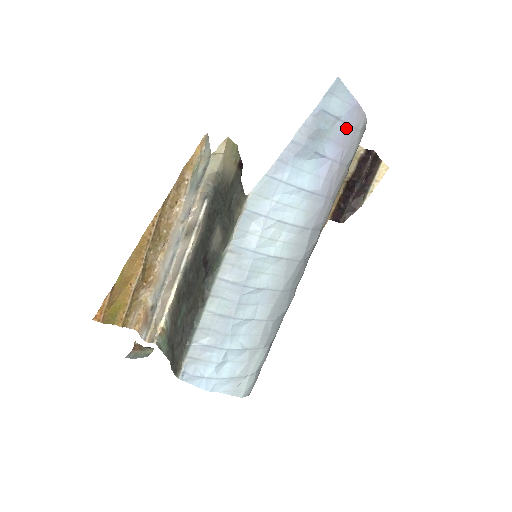
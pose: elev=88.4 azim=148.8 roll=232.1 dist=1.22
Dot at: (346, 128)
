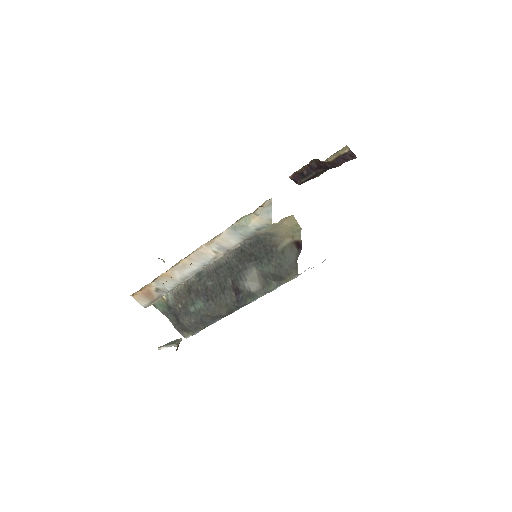
Dot at: occluded
